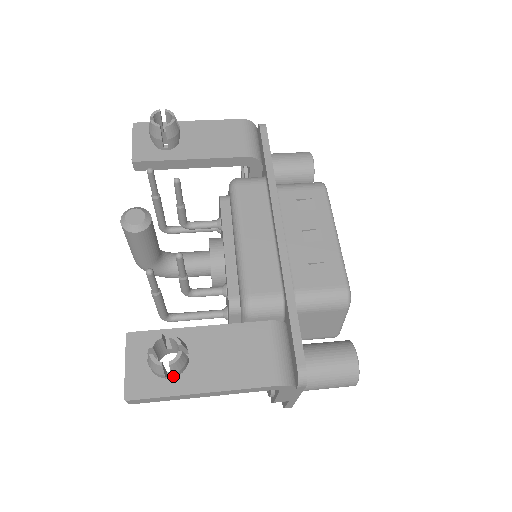
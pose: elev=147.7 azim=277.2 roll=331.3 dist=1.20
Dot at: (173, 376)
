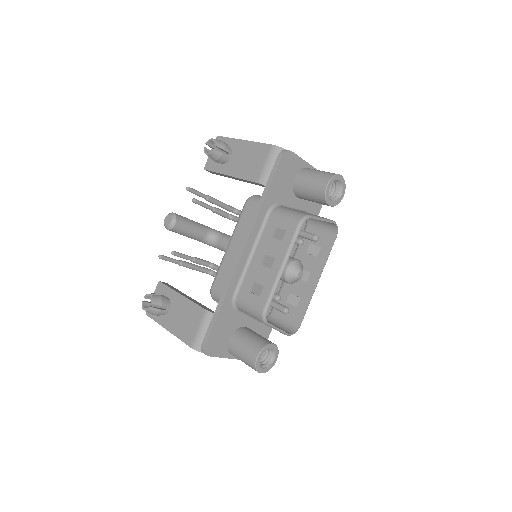
Dot at: occluded
